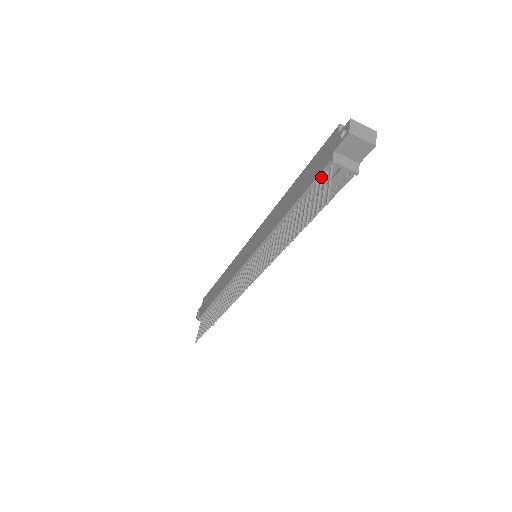
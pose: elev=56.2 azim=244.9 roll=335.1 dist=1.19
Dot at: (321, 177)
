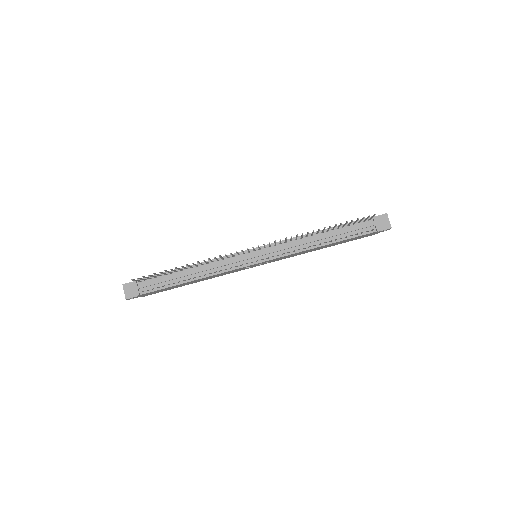
Dot at: (359, 222)
